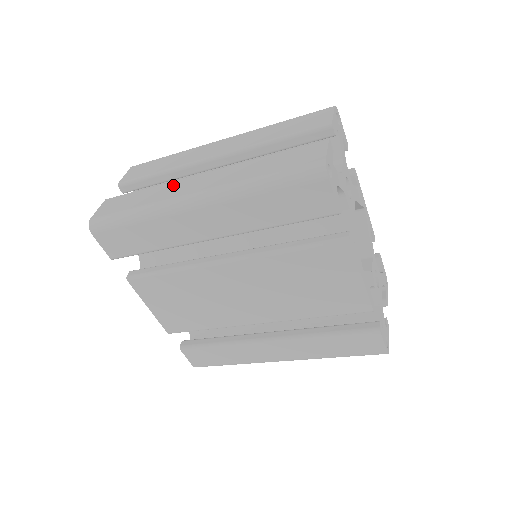
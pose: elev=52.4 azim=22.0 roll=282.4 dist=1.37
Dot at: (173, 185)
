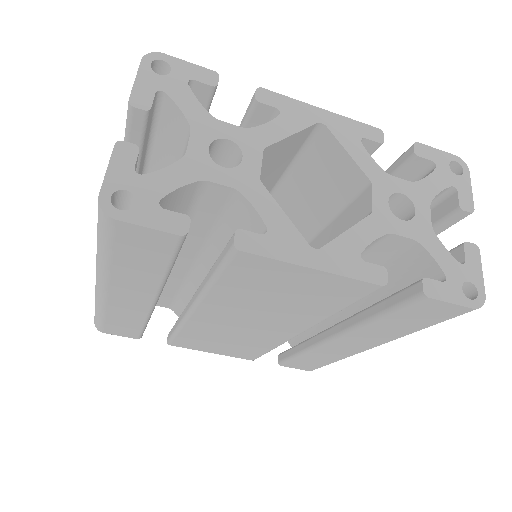
Dot at: occluded
